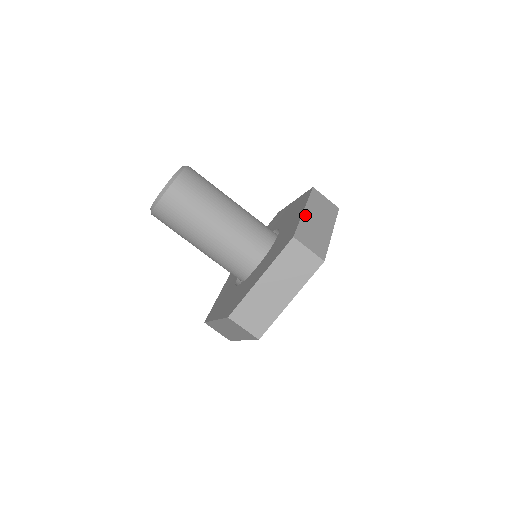
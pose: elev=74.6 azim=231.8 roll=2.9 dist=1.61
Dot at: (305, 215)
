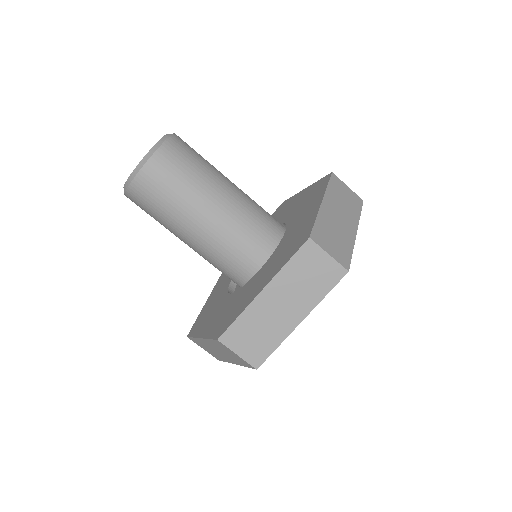
Dot at: (259, 300)
